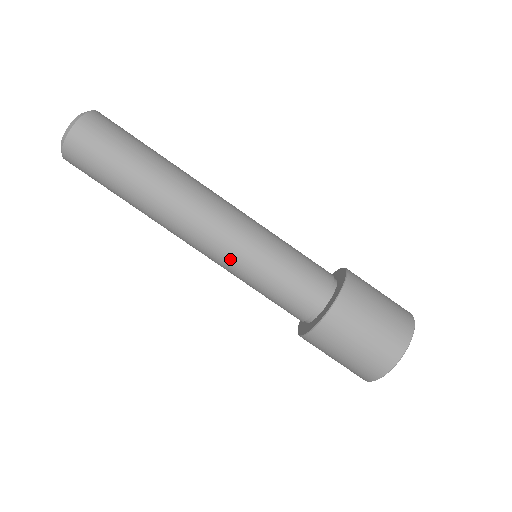
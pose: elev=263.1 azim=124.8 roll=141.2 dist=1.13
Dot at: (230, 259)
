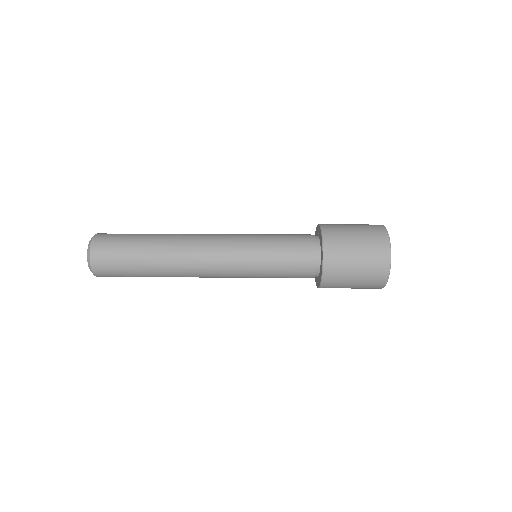
Dot at: (240, 274)
